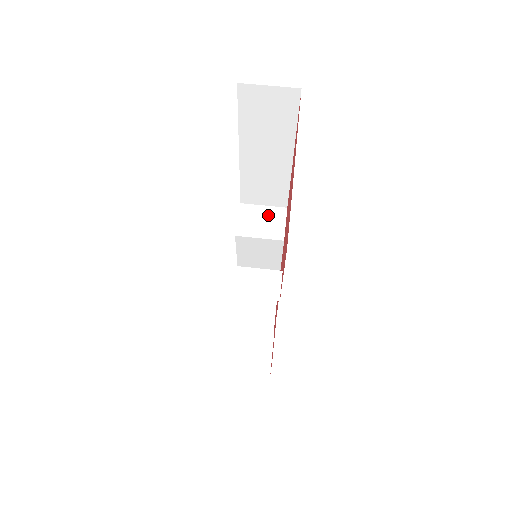
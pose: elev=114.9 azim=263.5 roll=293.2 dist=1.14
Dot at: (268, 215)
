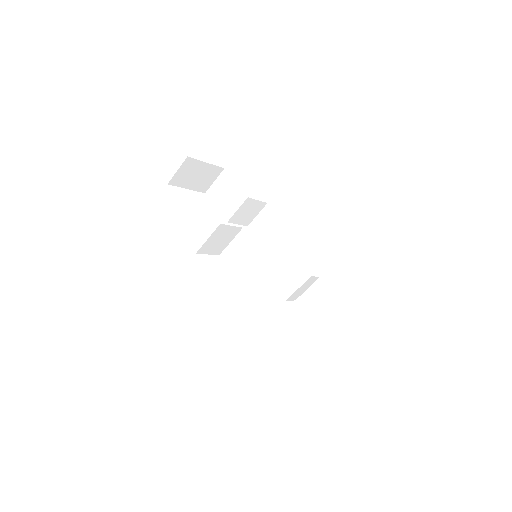
Dot at: (218, 237)
